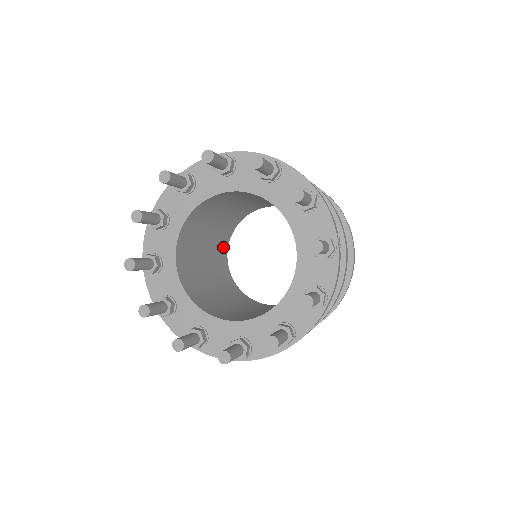
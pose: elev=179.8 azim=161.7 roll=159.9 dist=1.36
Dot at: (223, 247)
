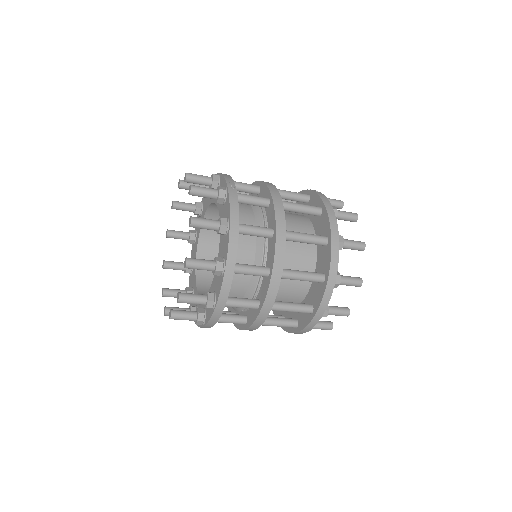
Dot at: occluded
